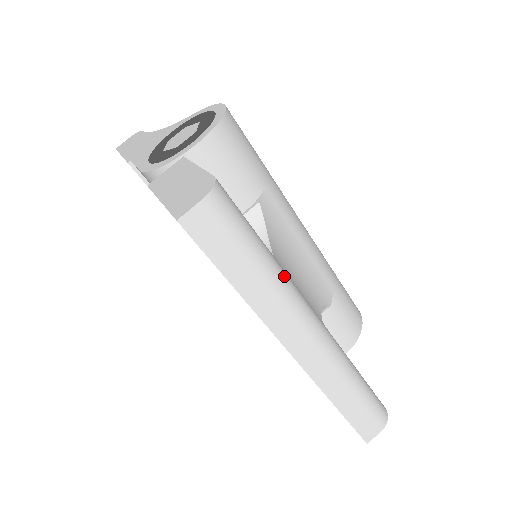
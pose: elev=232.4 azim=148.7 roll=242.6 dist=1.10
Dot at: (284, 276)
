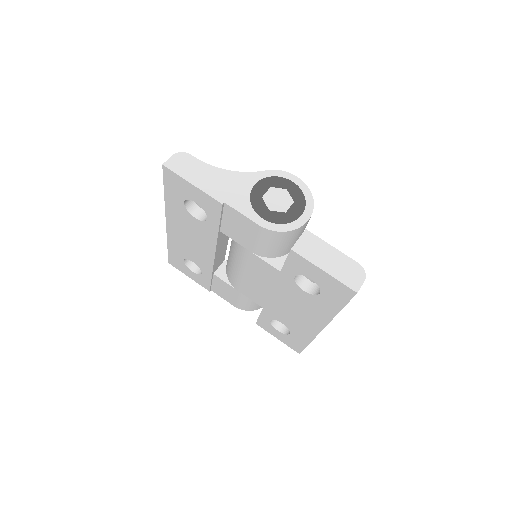
Dot at: occluded
